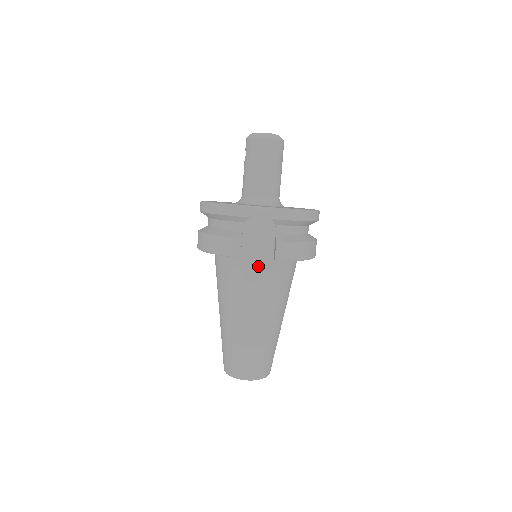
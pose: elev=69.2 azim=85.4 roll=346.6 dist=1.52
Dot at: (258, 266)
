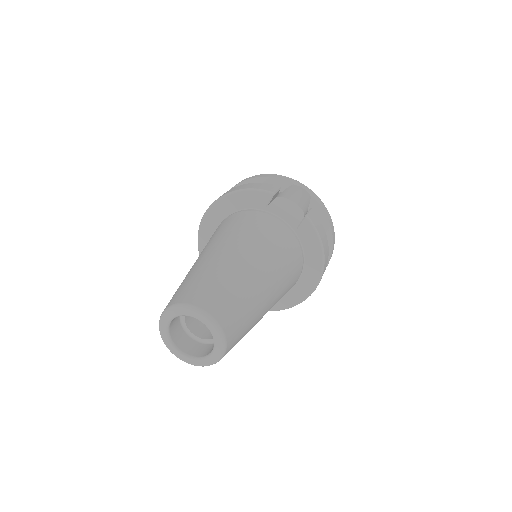
Dot at: (279, 224)
